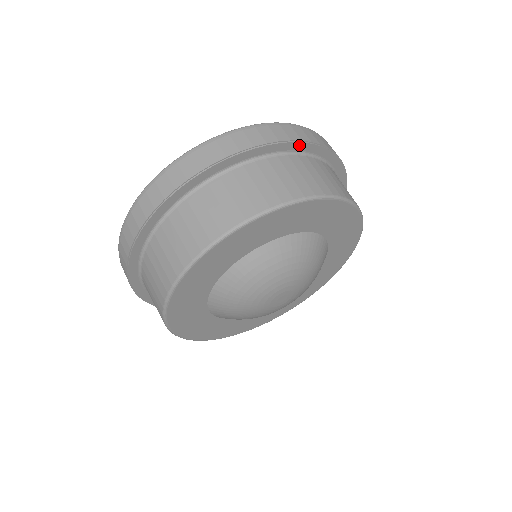
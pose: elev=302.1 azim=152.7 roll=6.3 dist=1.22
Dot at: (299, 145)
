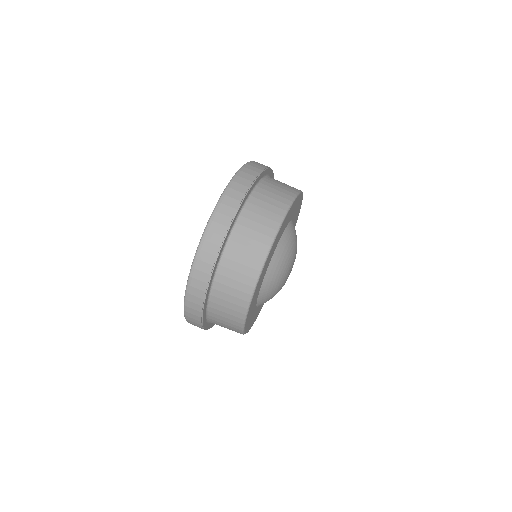
Dot at: (272, 174)
